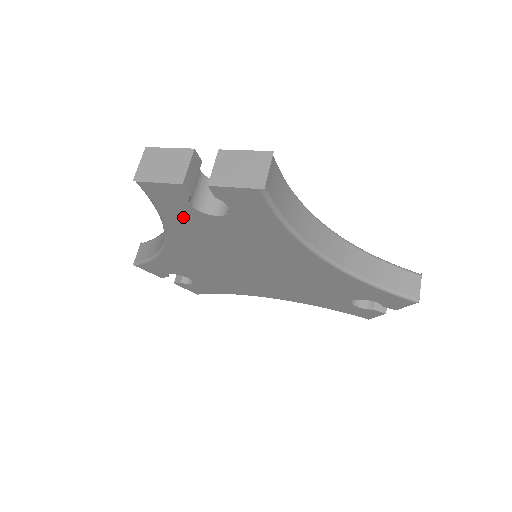
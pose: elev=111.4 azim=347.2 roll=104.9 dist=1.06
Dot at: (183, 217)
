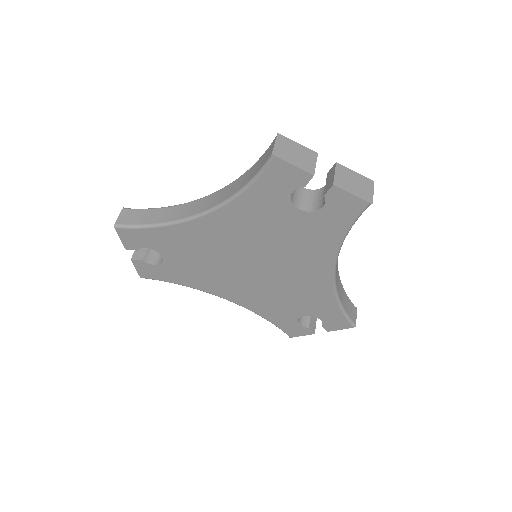
Dot at: (266, 200)
